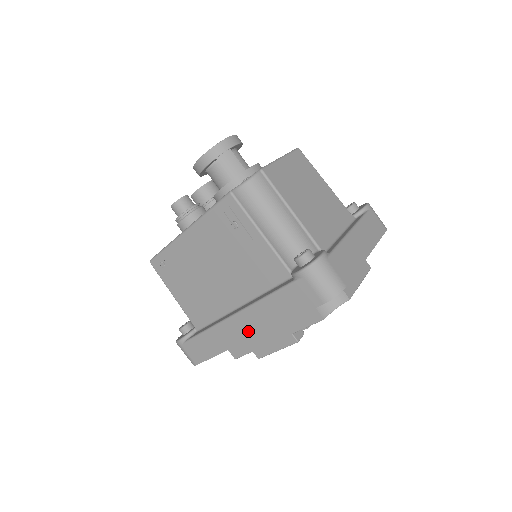
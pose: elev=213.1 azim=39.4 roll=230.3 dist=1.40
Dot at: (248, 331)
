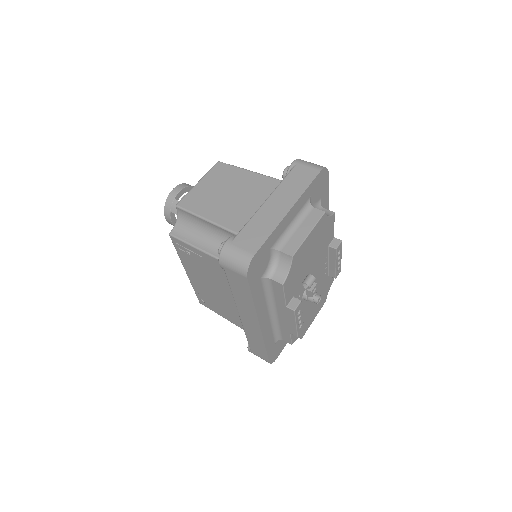
Dot at: (253, 322)
